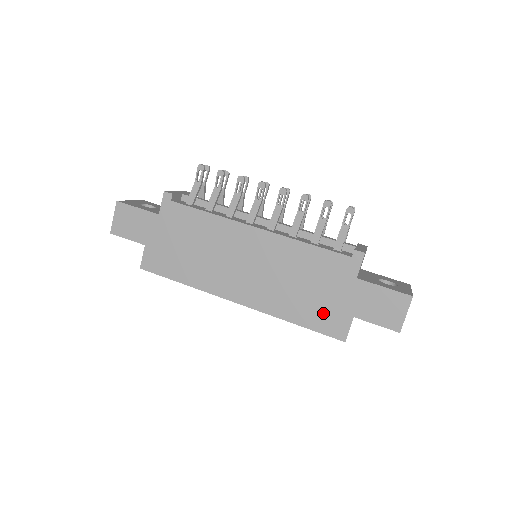
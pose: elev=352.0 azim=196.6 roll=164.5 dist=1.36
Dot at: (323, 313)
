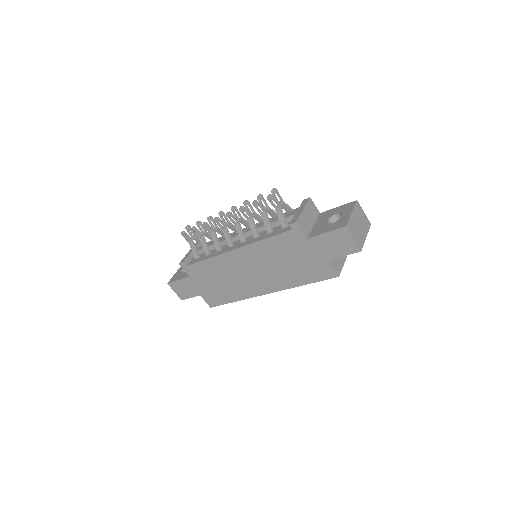
Dot at: (311, 270)
